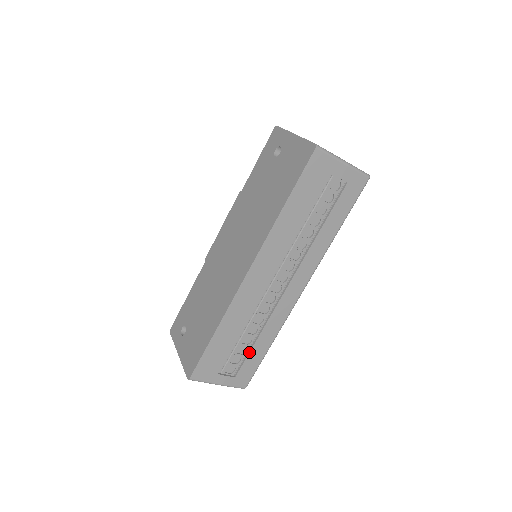
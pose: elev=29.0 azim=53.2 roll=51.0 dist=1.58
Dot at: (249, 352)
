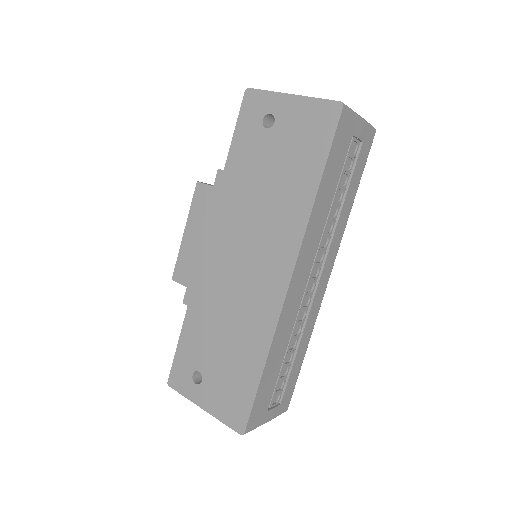
Dot at: (291, 370)
